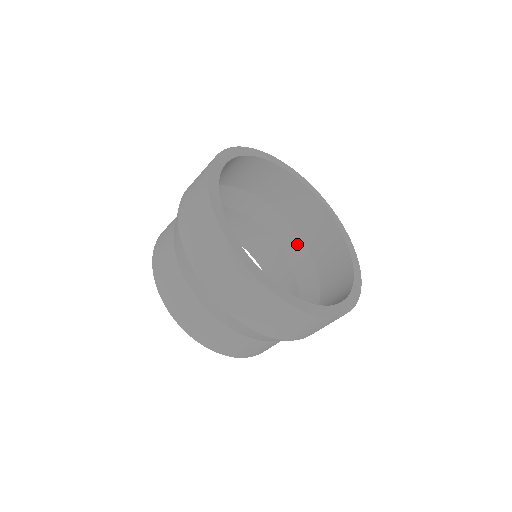
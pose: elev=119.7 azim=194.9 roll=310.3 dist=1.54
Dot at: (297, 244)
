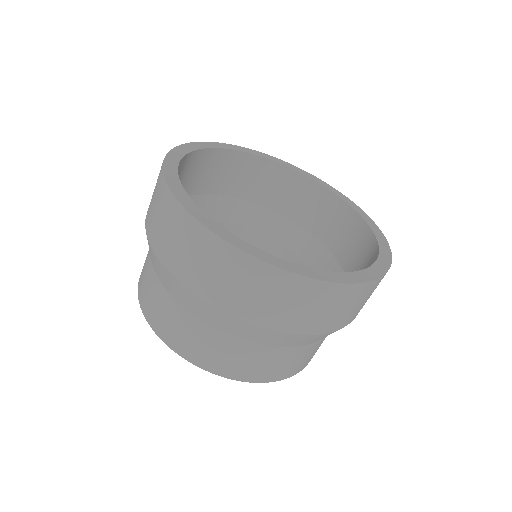
Dot at: (276, 221)
